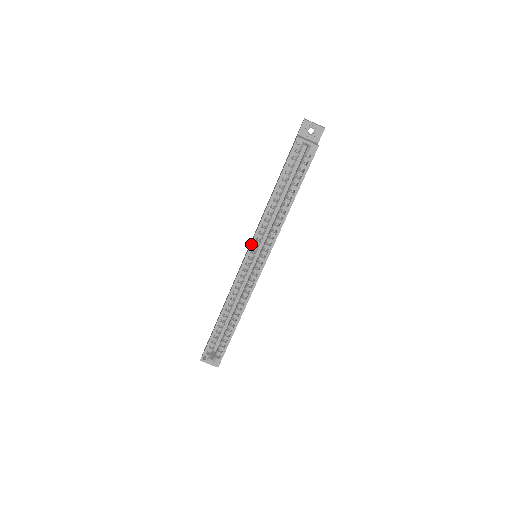
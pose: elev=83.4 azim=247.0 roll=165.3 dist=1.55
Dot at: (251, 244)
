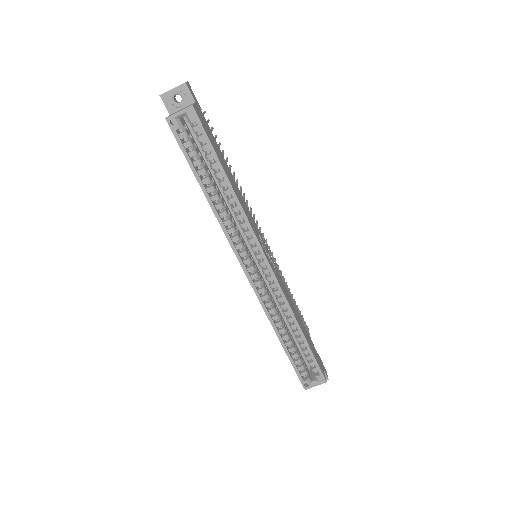
Dot at: (235, 253)
